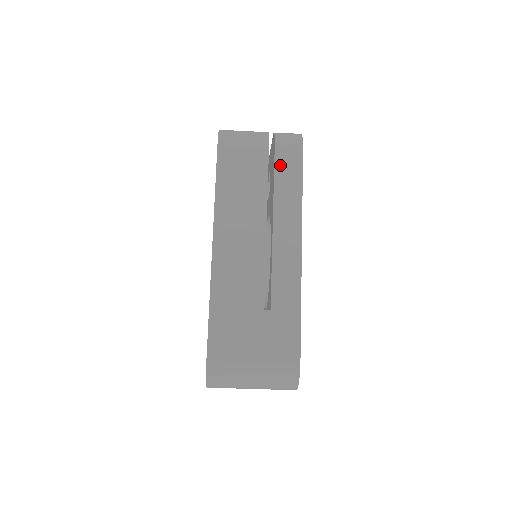
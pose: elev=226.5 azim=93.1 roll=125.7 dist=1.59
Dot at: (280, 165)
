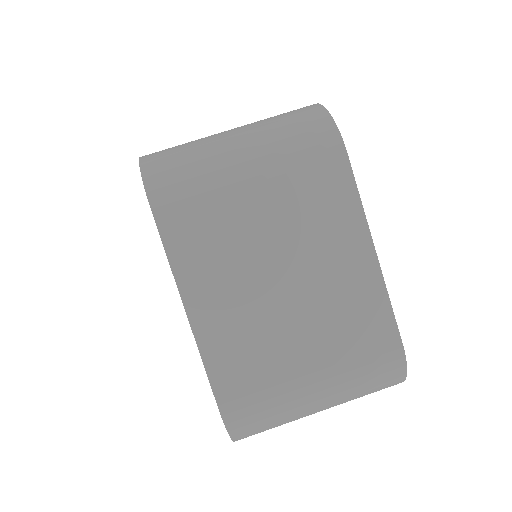
Dot at: occluded
